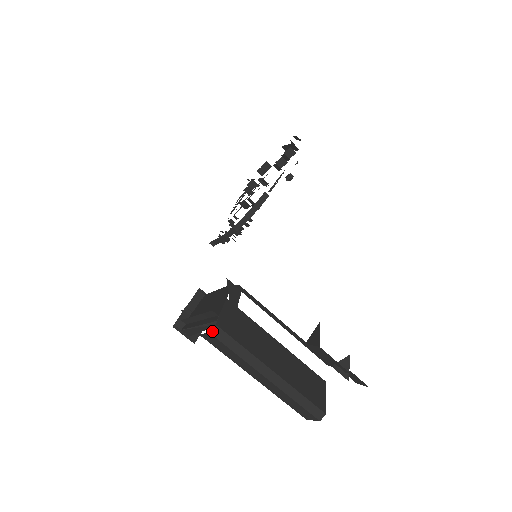
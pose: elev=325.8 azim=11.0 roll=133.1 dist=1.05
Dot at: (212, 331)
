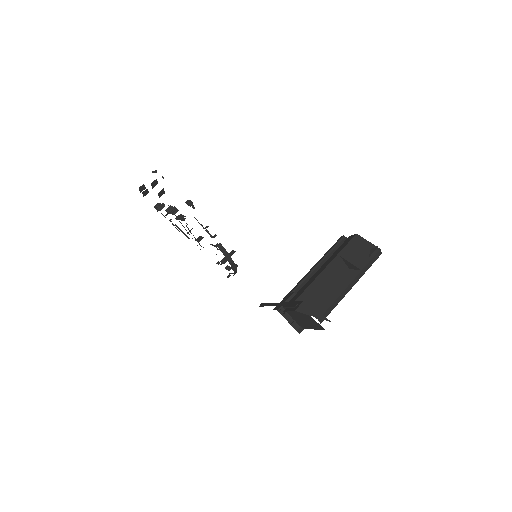
Dot at: (320, 322)
